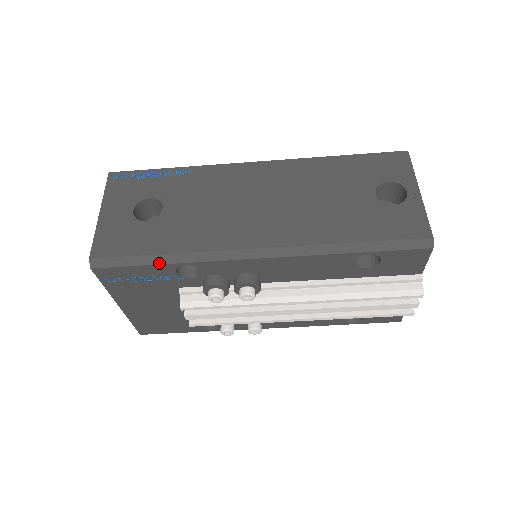
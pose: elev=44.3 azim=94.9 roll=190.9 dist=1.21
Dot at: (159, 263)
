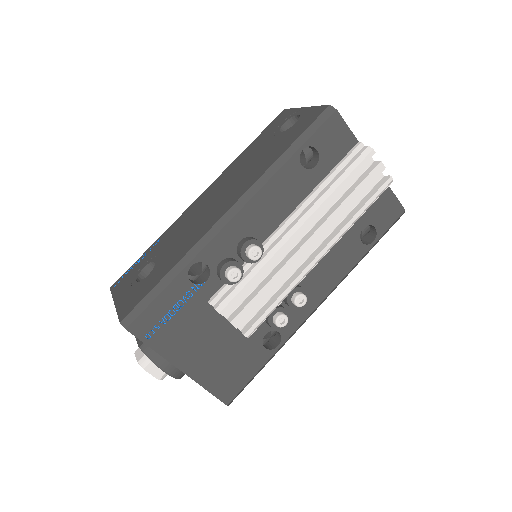
Dot at: (171, 280)
